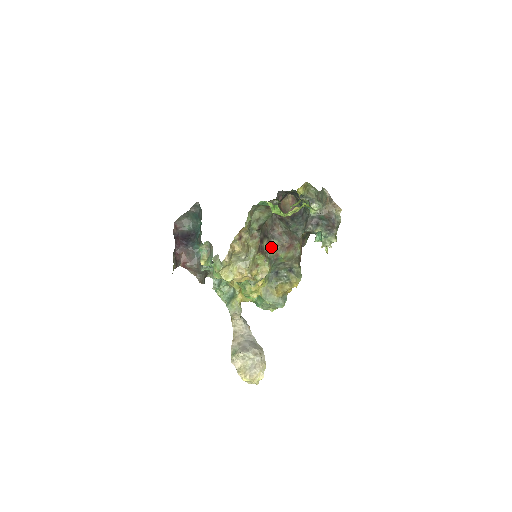
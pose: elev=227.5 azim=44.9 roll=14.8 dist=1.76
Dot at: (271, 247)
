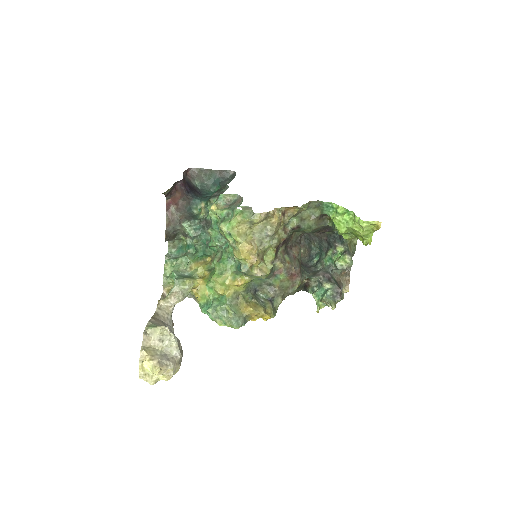
Dot at: (282, 258)
